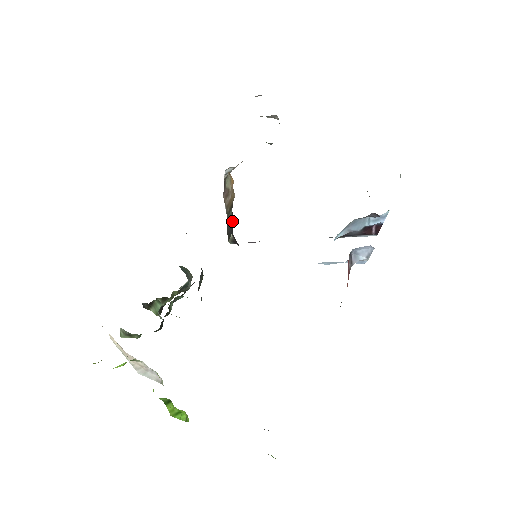
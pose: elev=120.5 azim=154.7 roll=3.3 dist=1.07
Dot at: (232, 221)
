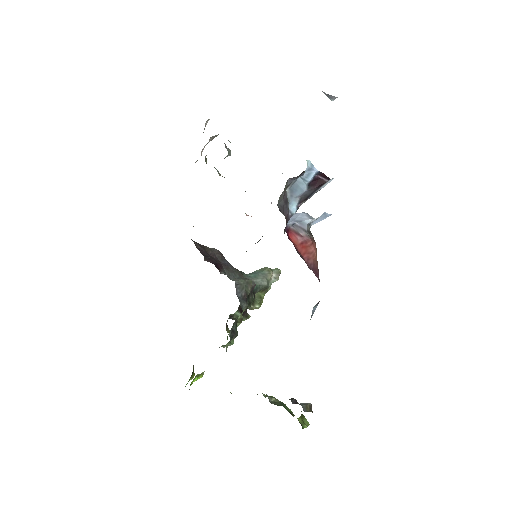
Dot at: occluded
